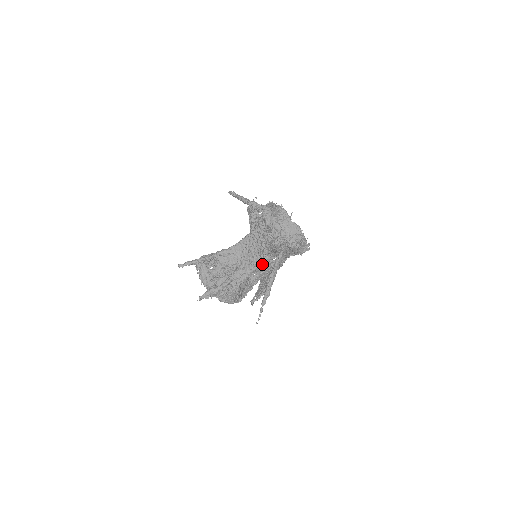
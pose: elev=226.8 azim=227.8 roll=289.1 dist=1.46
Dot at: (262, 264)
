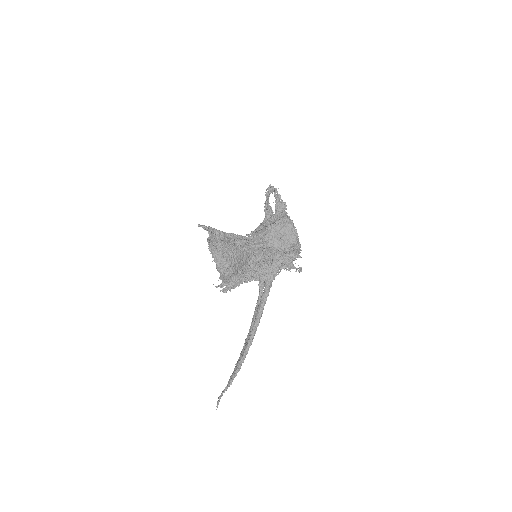
Dot at: (261, 245)
